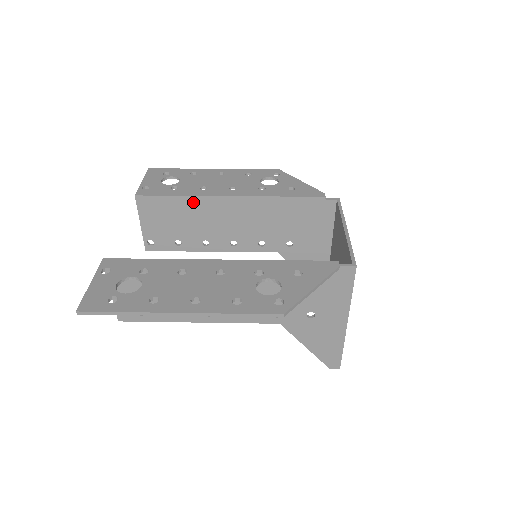
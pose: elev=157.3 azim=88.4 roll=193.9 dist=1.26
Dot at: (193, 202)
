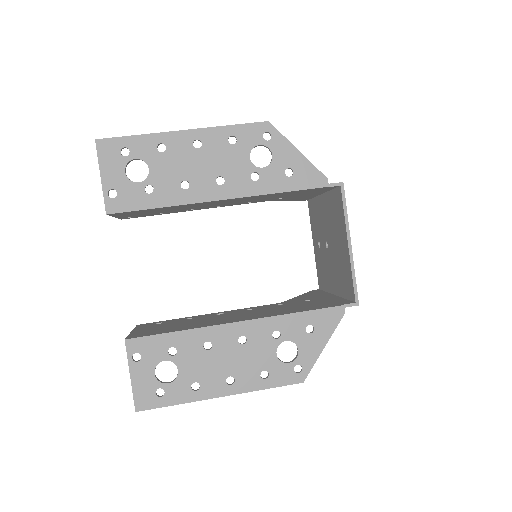
Dot at: (177, 206)
